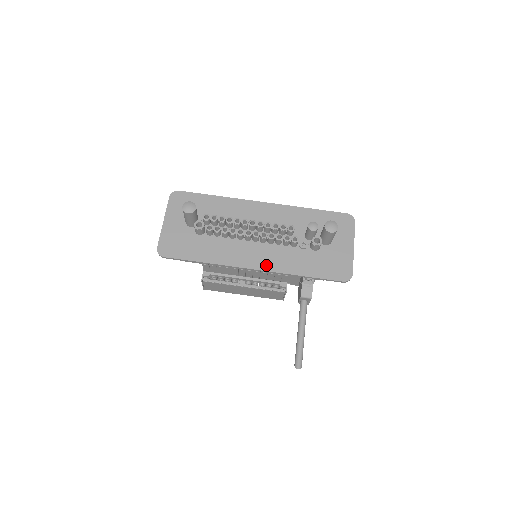
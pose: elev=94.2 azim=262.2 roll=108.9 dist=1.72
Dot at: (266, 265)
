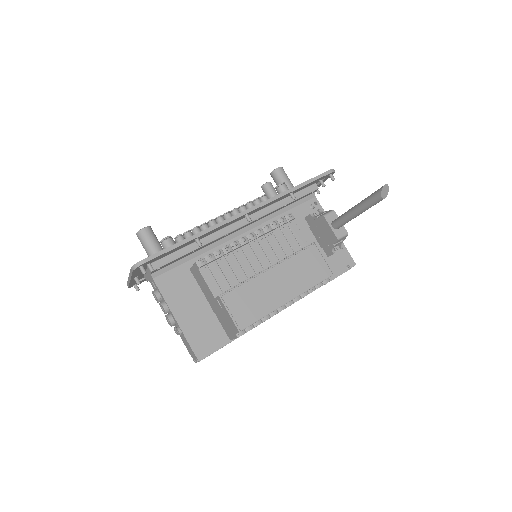
Dot at: occluded
